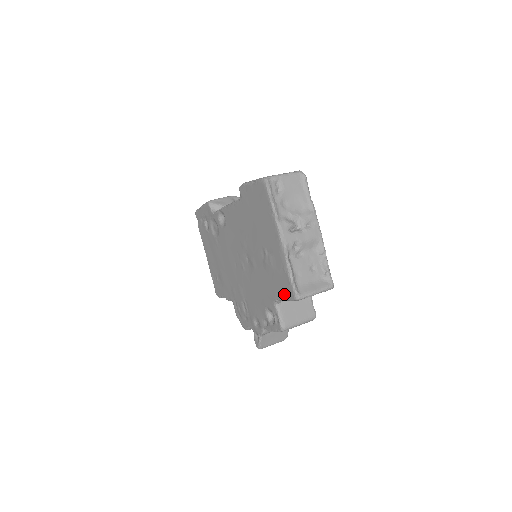
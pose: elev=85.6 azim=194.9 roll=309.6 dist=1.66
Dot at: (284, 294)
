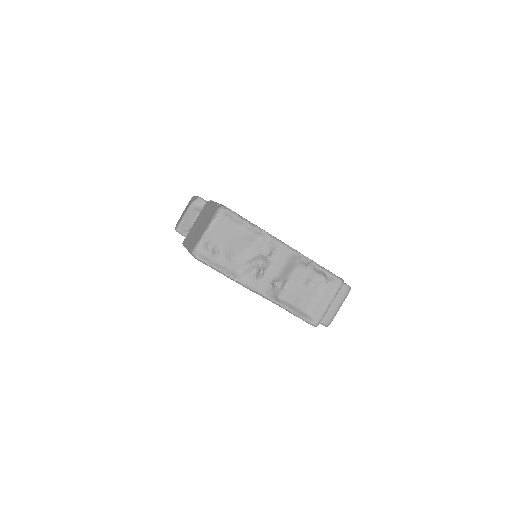
Dot at: occluded
